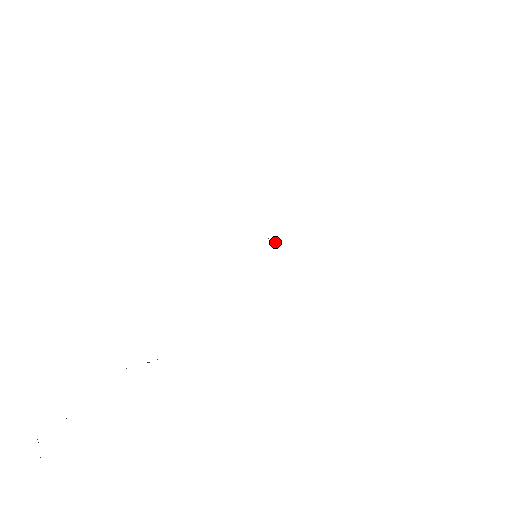
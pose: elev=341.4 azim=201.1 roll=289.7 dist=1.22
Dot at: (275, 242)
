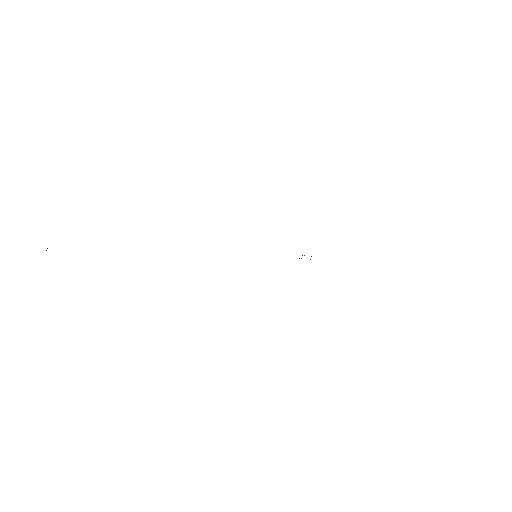
Dot at: occluded
